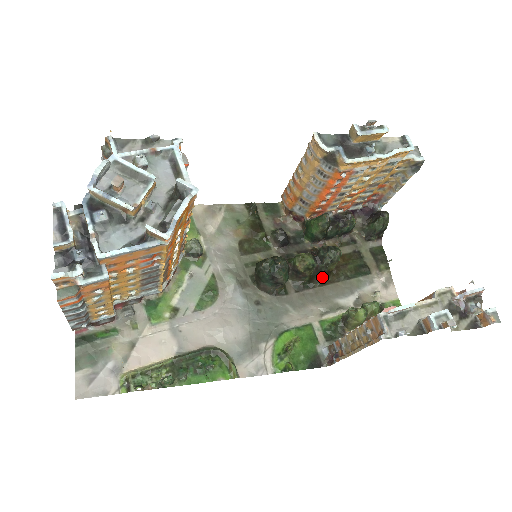
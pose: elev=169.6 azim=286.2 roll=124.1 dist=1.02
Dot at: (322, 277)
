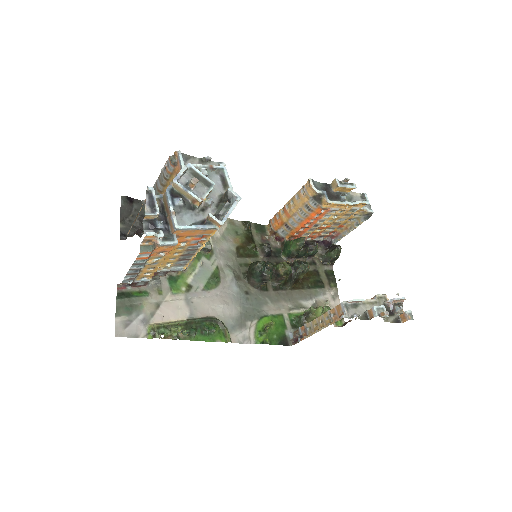
Dot at: (293, 283)
